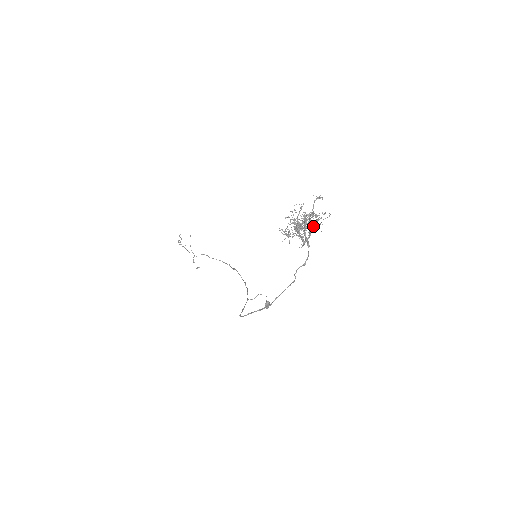
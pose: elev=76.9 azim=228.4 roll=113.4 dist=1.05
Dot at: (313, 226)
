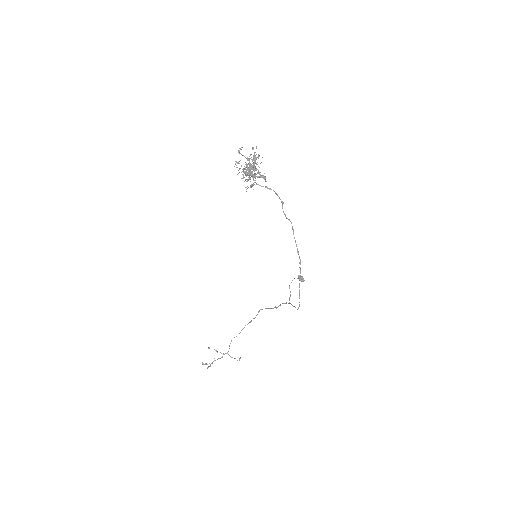
Dot at: (256, 158)
